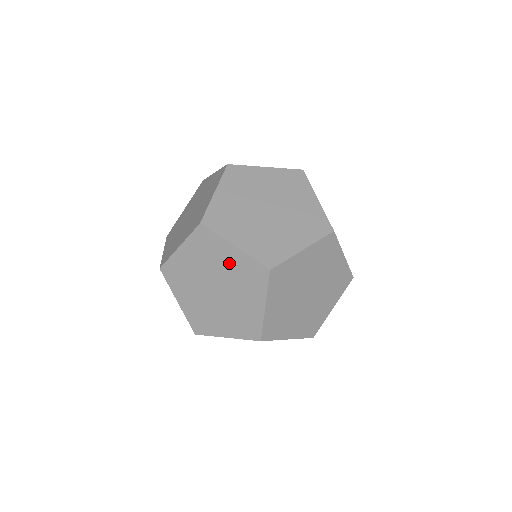
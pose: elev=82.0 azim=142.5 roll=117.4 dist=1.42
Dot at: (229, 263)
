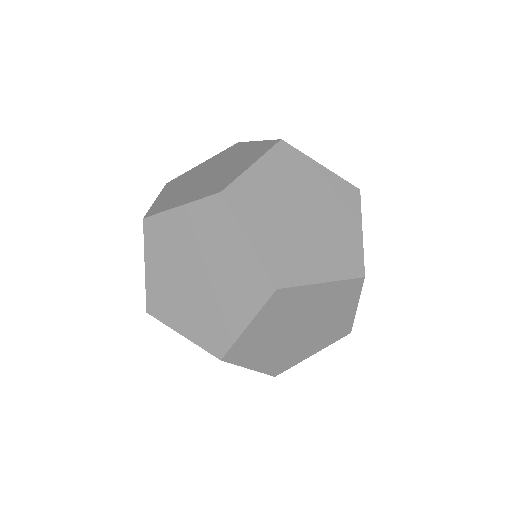
Dot at: occluded
